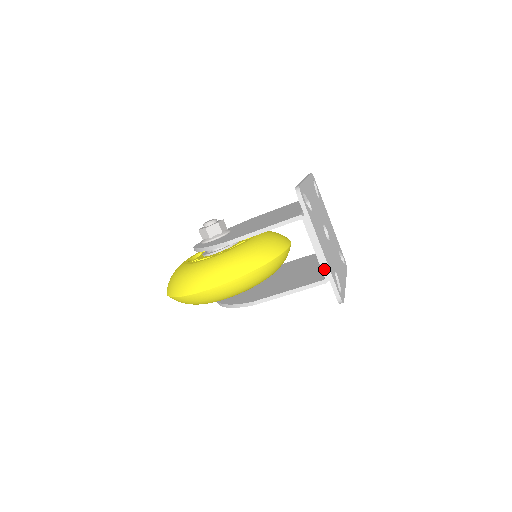
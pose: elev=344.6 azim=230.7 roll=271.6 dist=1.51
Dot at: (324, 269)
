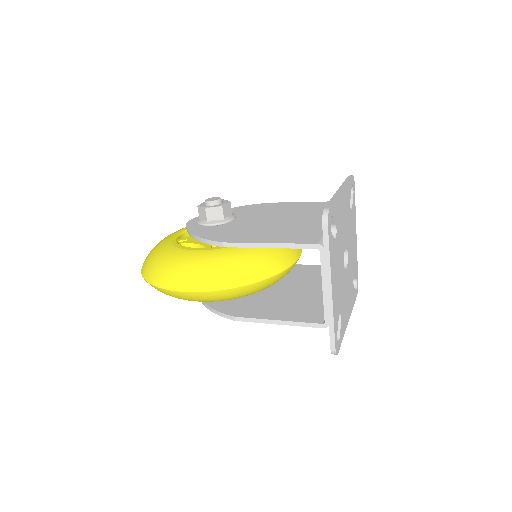
Dot at: (327, 313)
